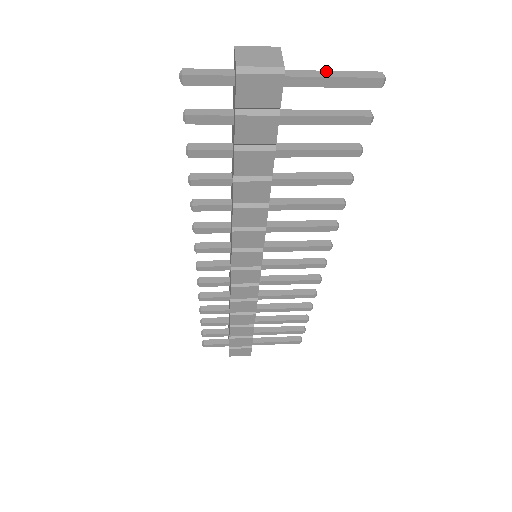
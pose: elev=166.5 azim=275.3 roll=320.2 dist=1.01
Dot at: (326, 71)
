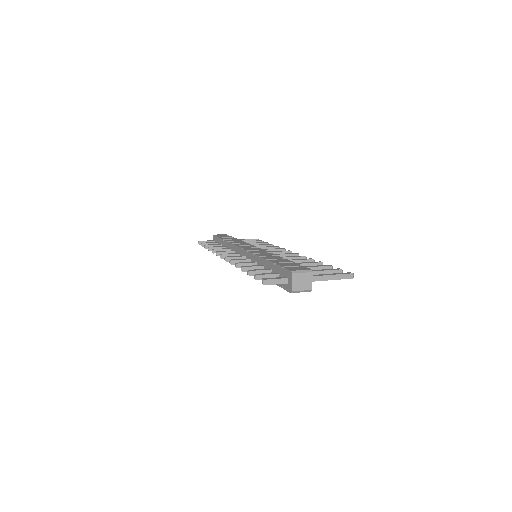
Dot at: (329, 276)
